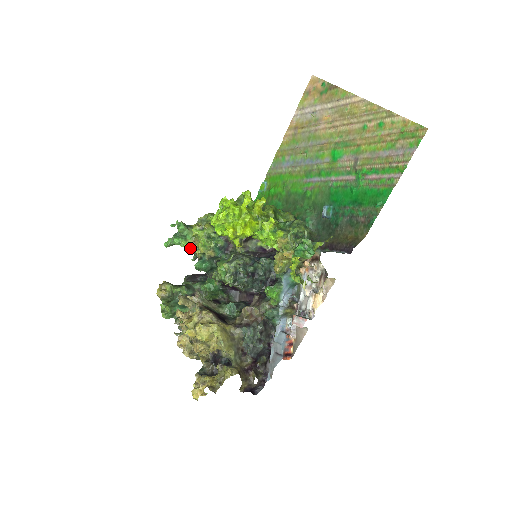
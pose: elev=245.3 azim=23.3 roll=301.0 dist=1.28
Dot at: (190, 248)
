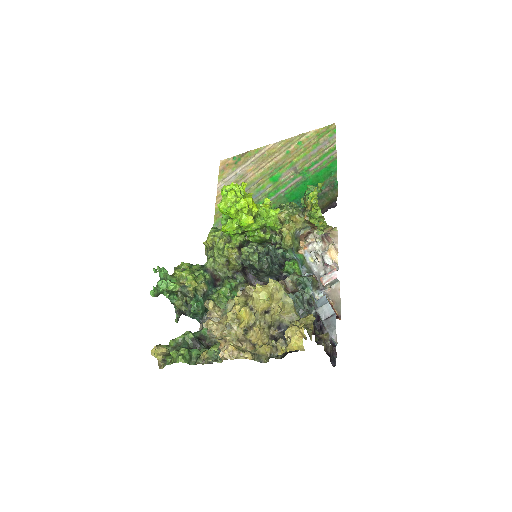
Dot at: (180, 288)
